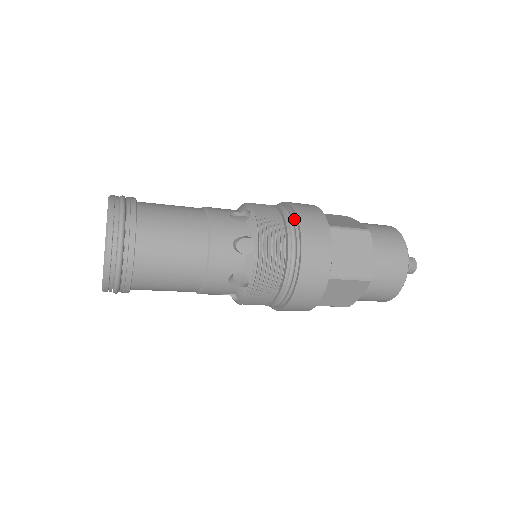
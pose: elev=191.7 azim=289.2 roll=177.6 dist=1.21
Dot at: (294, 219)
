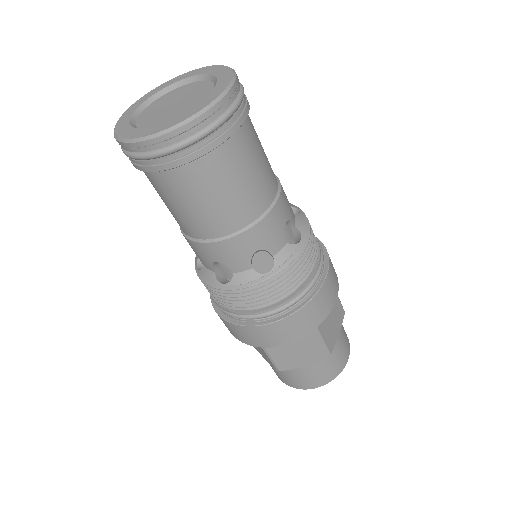
Dot at: (322, 250)
